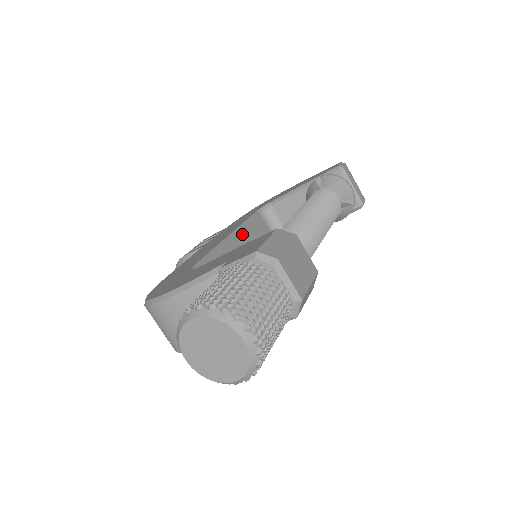
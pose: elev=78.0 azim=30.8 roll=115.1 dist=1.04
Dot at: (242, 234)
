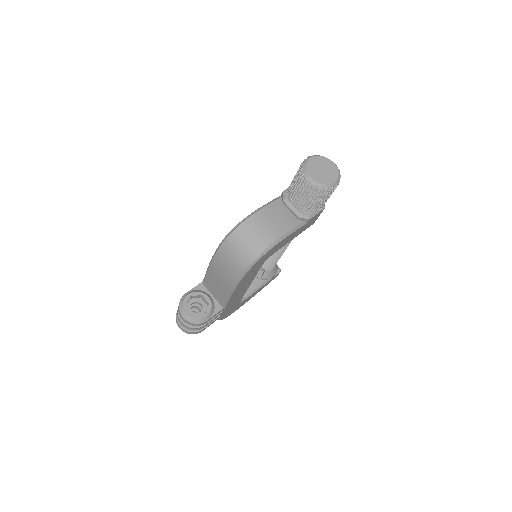
Dot at: occluded
